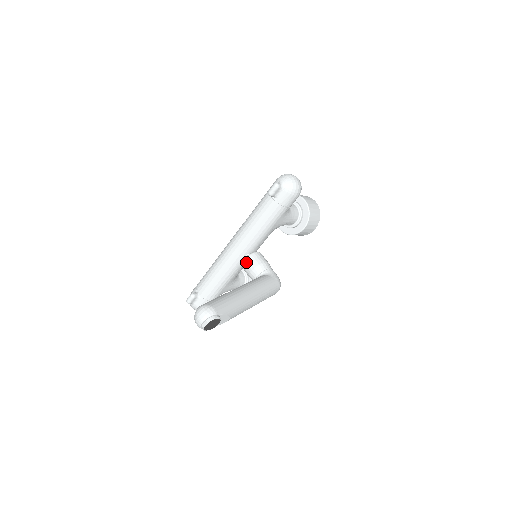
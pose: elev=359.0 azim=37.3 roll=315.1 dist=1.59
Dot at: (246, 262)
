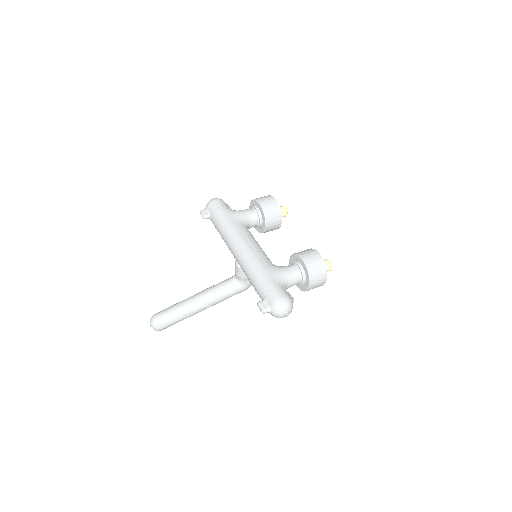
Dot at: (236, 268)
